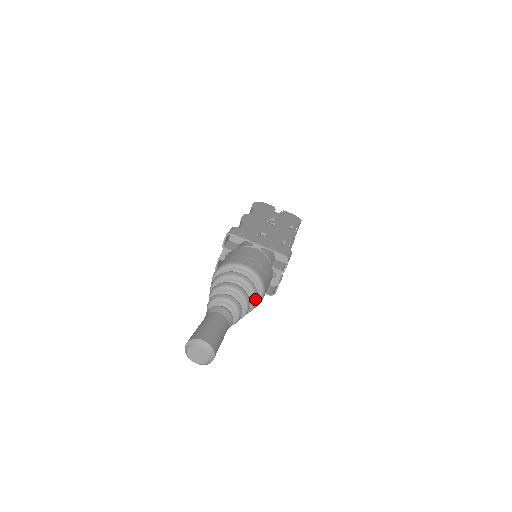
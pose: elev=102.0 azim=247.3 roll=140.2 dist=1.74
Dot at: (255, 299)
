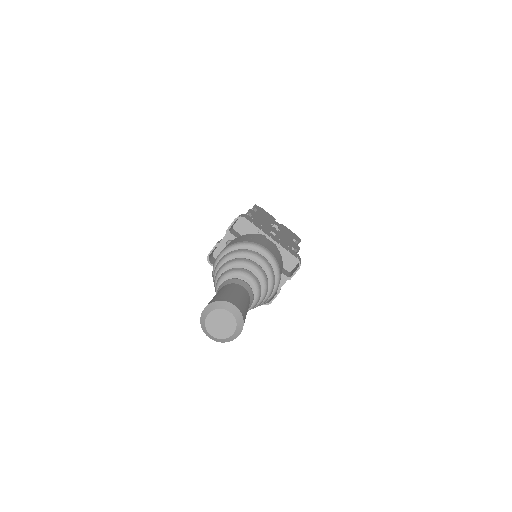
Dot at: (271, 291)
